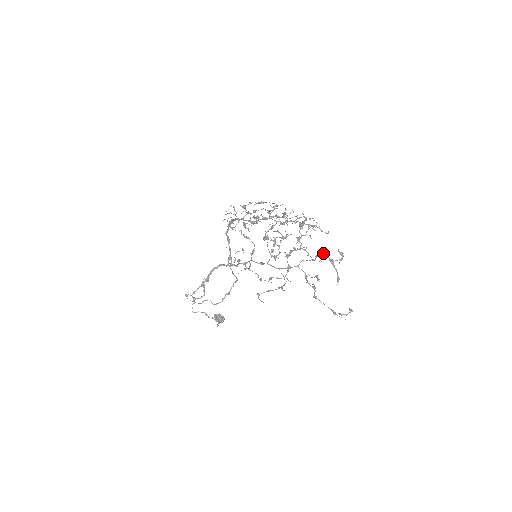
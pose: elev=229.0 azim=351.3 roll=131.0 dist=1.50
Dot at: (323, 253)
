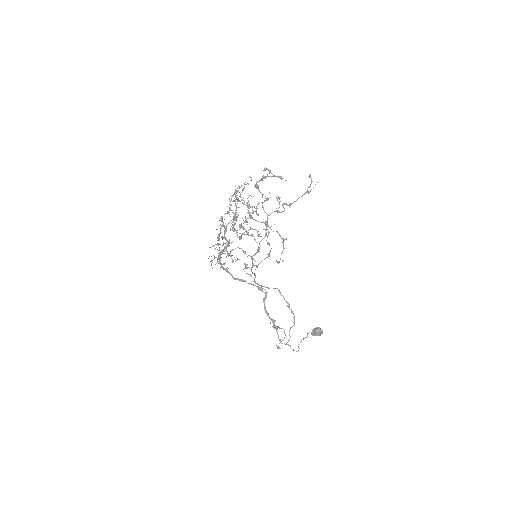
Dot at: (256, 183)
